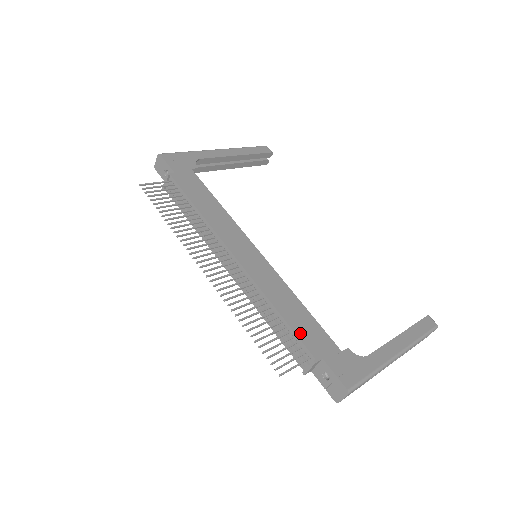
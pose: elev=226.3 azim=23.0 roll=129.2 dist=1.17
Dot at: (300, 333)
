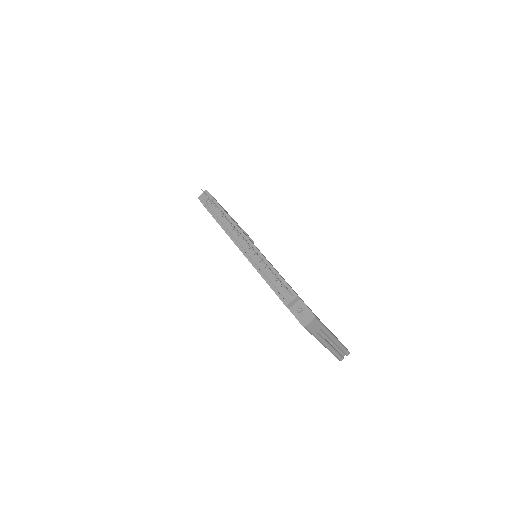
Dot at: (288, 284)
